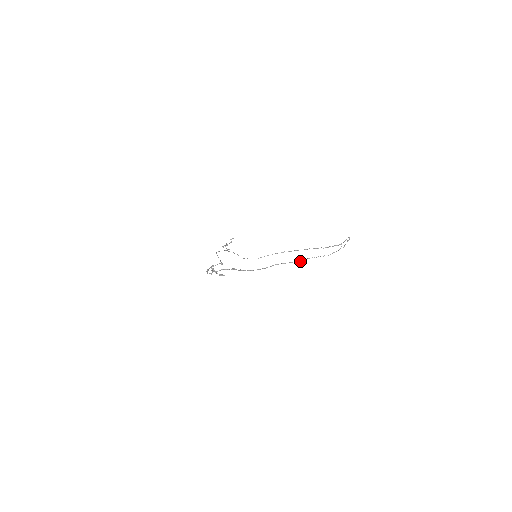
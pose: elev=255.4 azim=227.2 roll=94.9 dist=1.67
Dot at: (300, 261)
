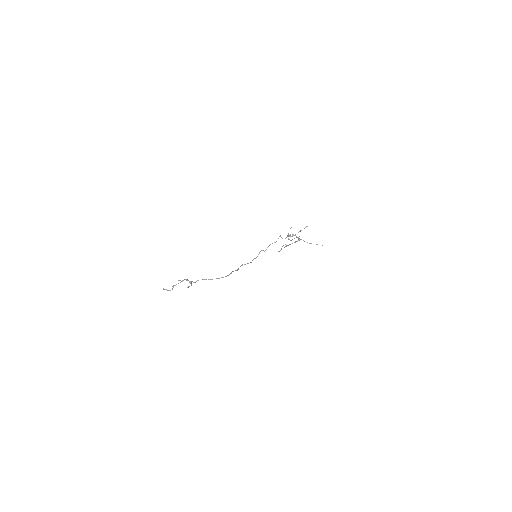
Dot at: (238, 269)
